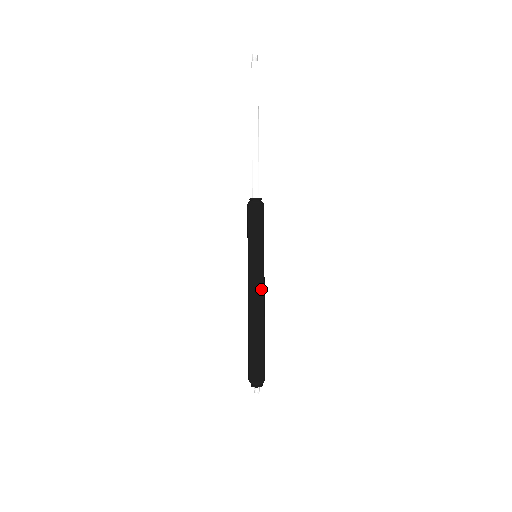
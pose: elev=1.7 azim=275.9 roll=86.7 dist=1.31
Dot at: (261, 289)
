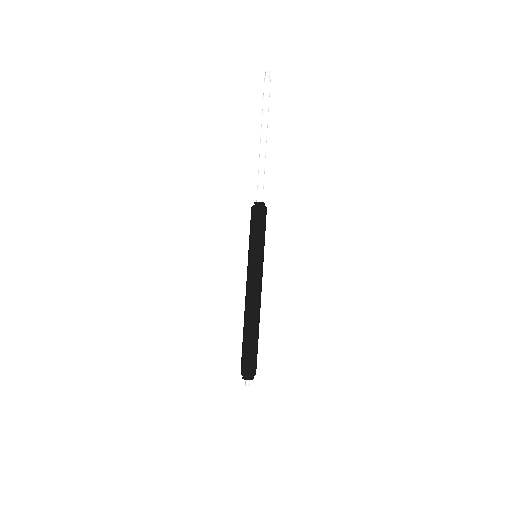
Dot at: occluded
